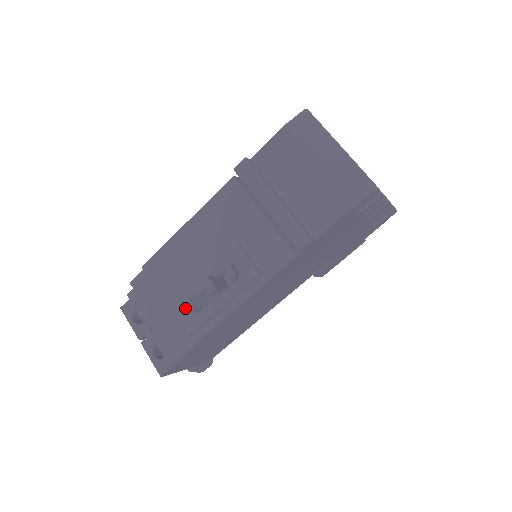
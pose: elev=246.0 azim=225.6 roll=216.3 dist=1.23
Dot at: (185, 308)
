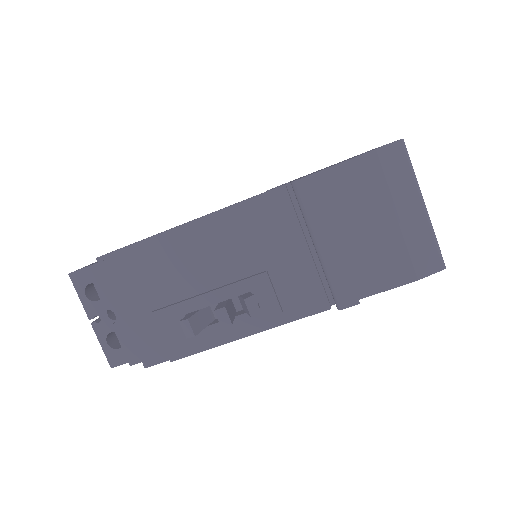
Dot at: (175, 320)
